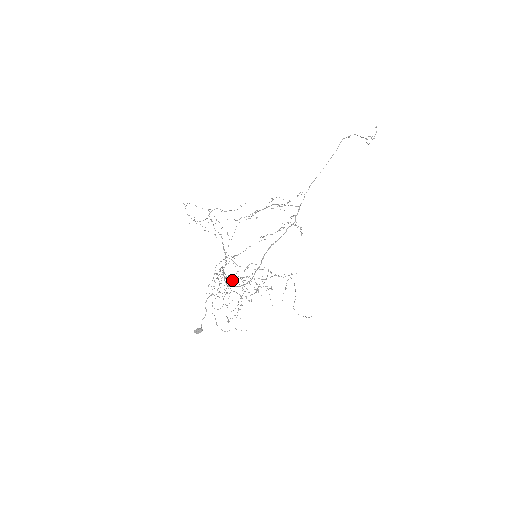
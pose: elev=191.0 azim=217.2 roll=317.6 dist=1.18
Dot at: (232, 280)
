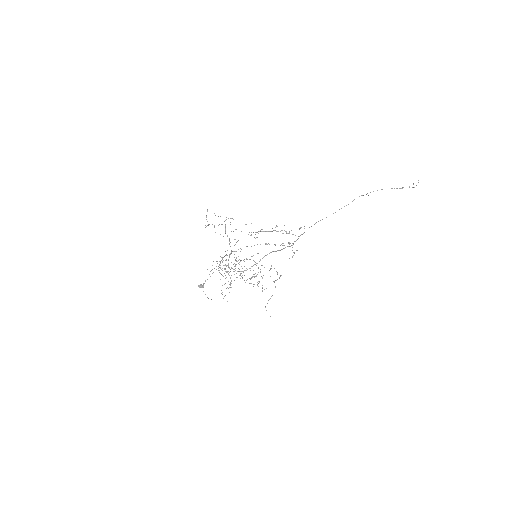
Dot at: (226, 271)
